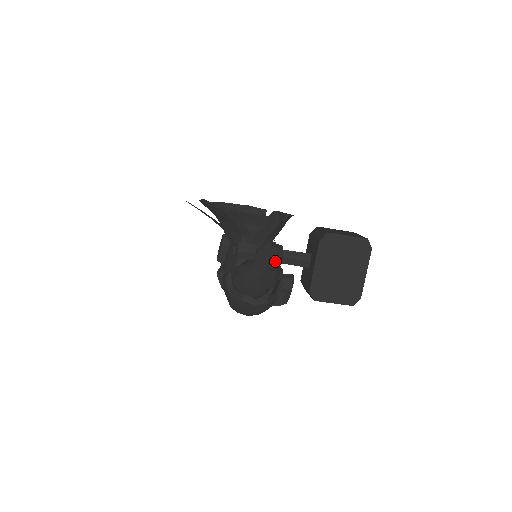
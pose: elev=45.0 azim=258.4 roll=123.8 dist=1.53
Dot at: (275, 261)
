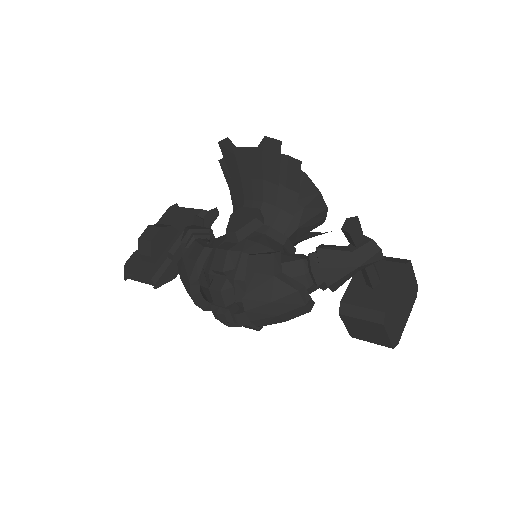
Dot at: (379, 260)
